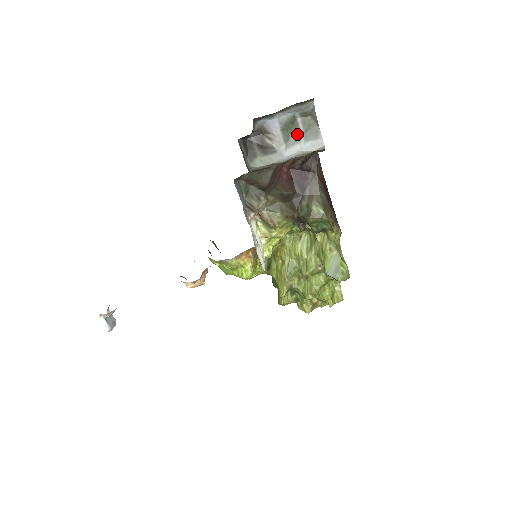
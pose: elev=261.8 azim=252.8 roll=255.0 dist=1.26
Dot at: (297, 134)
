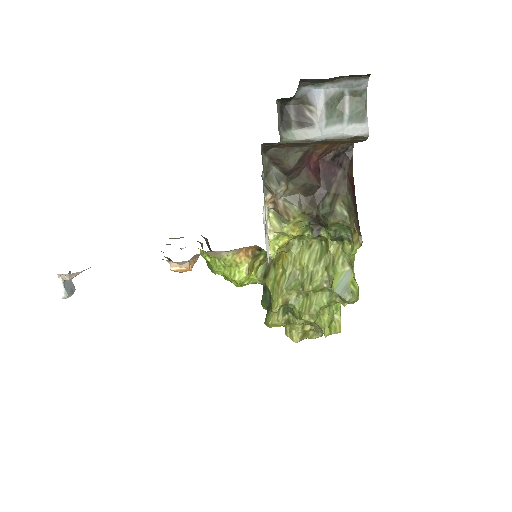
Dot at: (341, 113)
